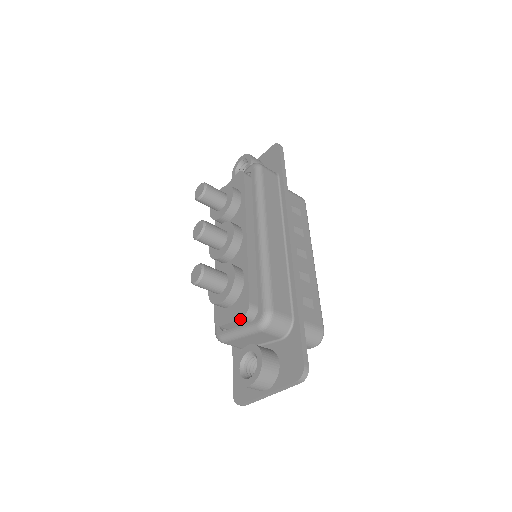
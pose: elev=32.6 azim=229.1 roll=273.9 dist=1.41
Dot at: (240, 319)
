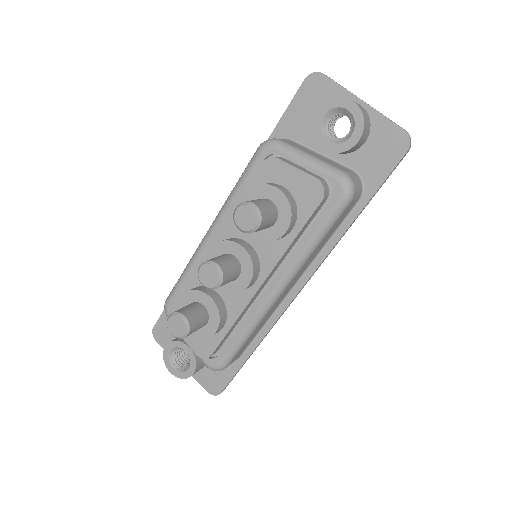
Dot at: occluded
